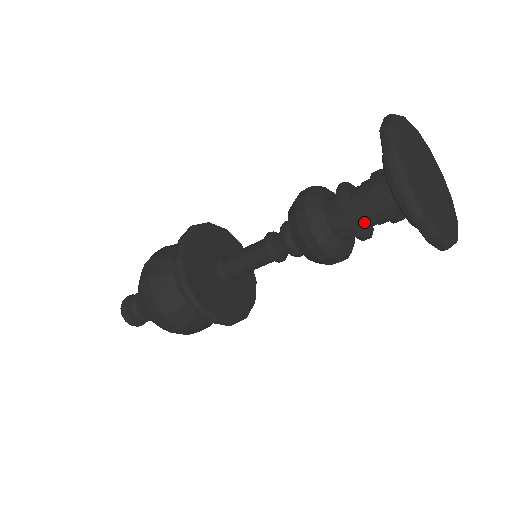
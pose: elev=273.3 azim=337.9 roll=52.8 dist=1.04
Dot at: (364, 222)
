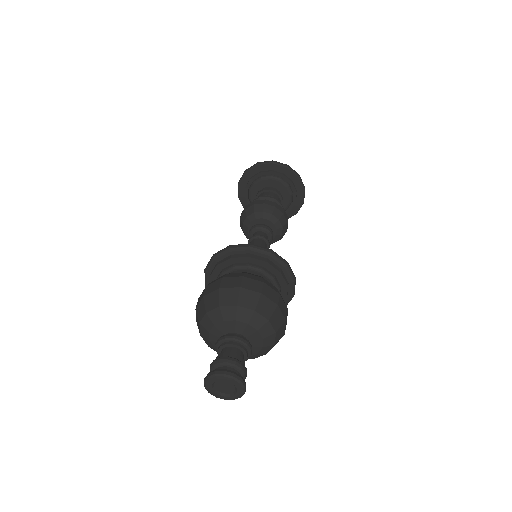
Dot at: occluded
